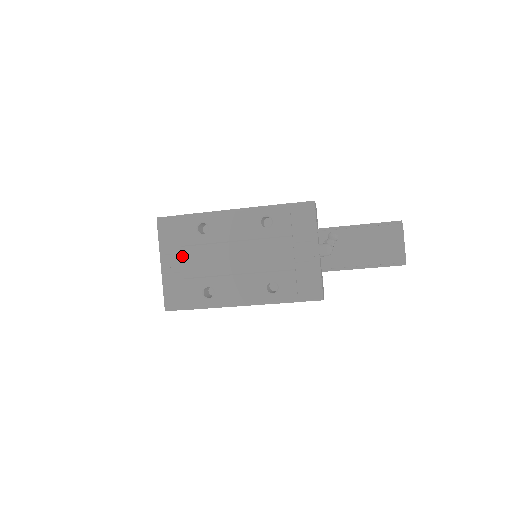
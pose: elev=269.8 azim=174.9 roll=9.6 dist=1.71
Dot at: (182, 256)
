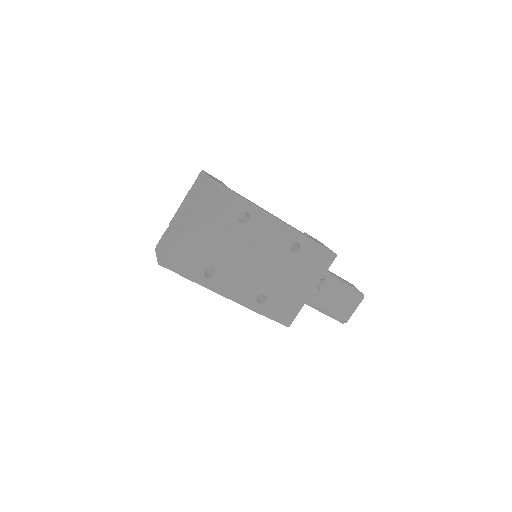
Dot at: (209, 228)
